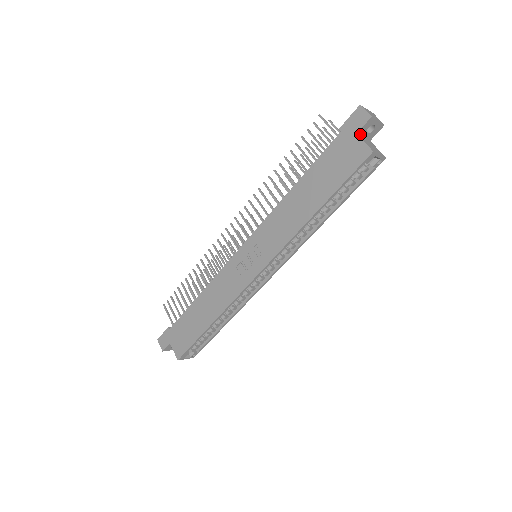
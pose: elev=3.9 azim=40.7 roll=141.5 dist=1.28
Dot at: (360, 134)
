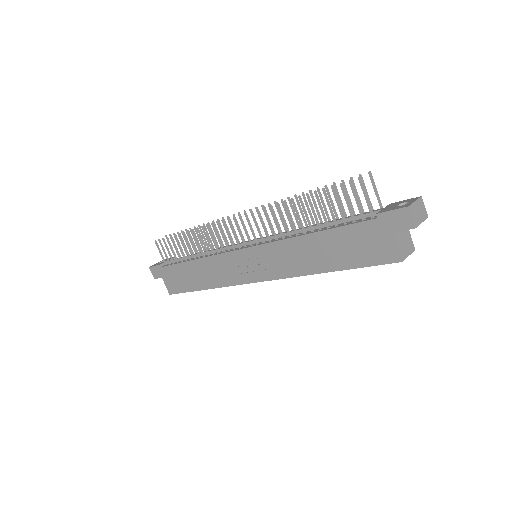
Dot at: (397, 230)
